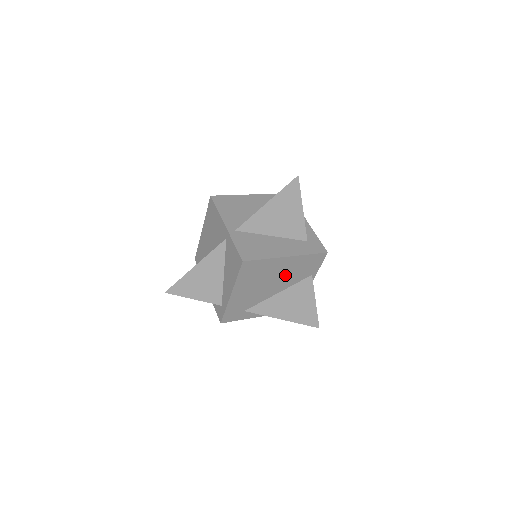
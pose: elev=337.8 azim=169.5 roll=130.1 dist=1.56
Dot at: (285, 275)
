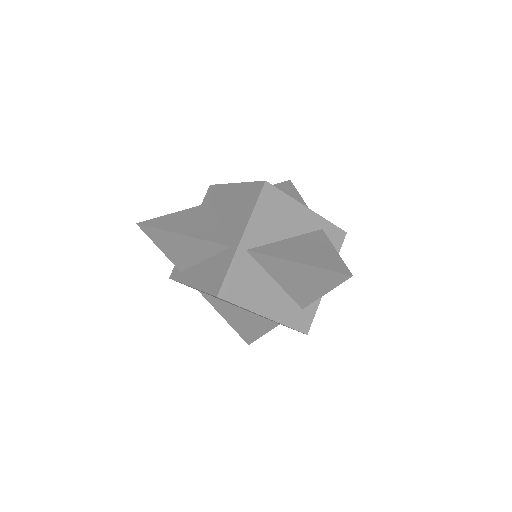
Dot at: occluded
